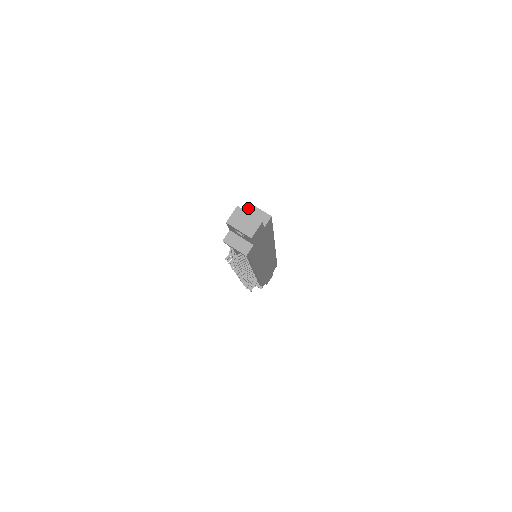
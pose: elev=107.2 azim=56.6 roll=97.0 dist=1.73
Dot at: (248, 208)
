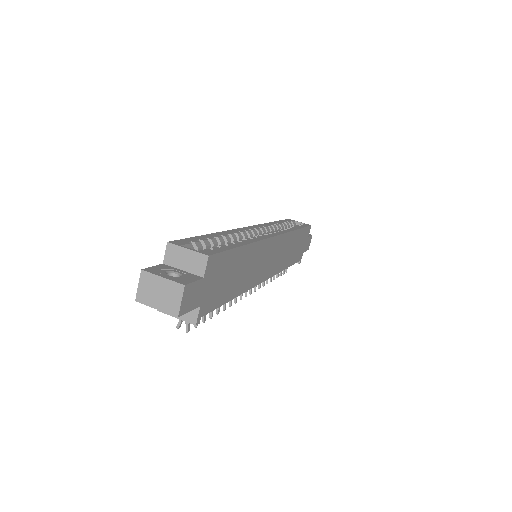
Dot at: (171, 252)
